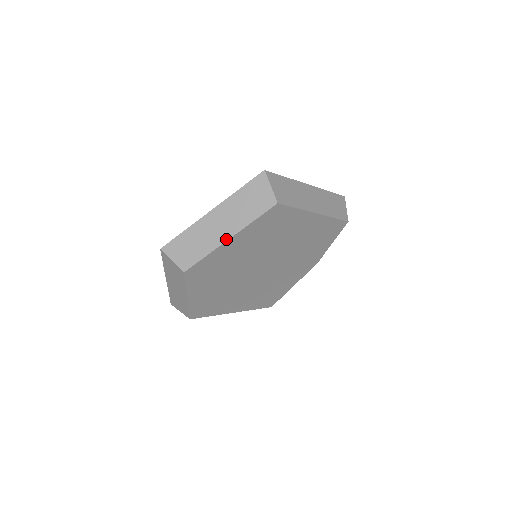
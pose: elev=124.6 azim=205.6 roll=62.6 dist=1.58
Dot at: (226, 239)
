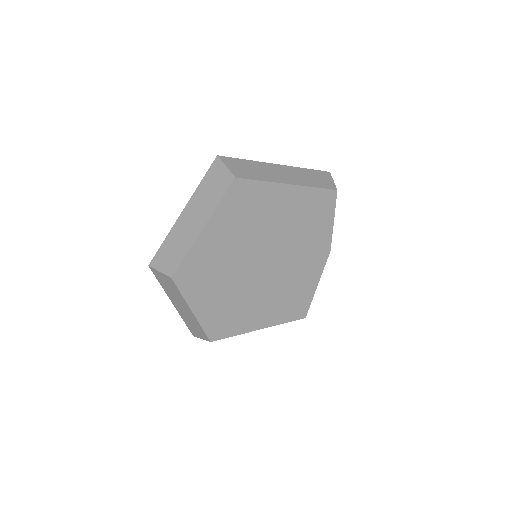
Dot at: (200, 231)
